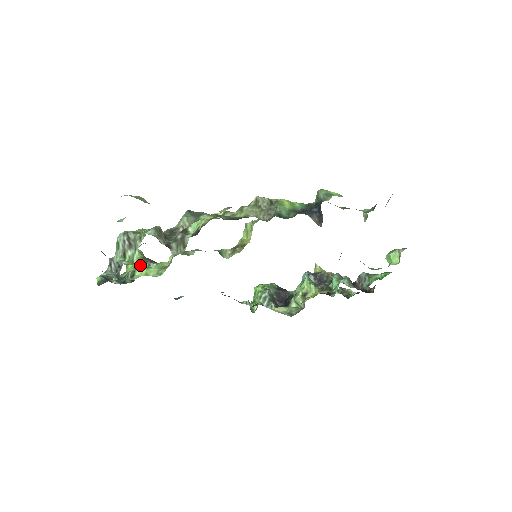
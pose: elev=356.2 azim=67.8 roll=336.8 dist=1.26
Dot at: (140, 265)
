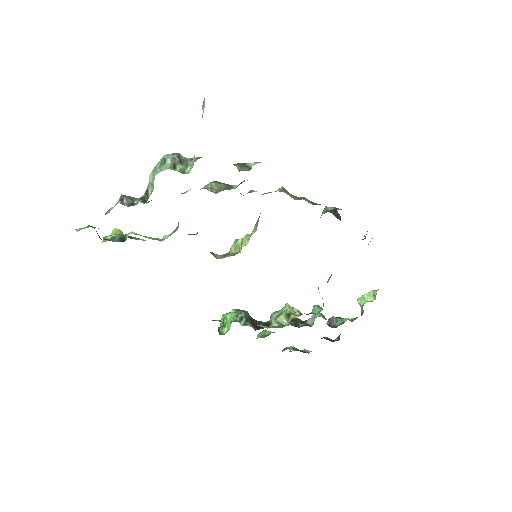
Dot at: occluded
